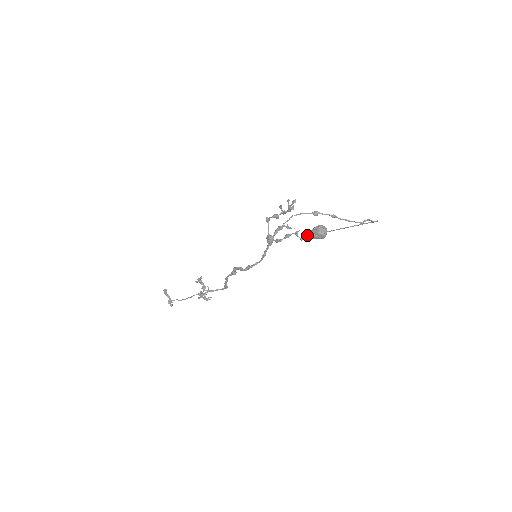
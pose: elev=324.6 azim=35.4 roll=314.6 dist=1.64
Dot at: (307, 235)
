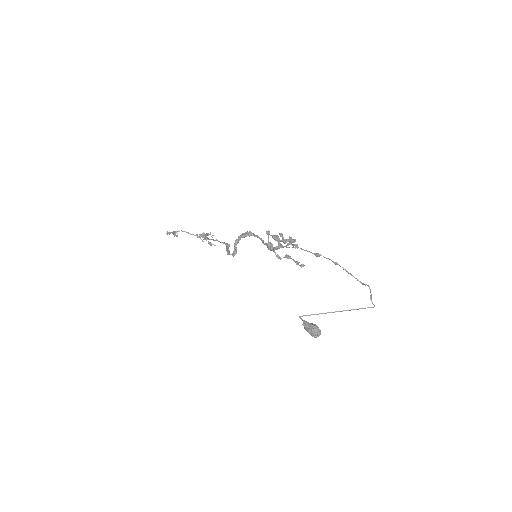
Dot at: occluded
